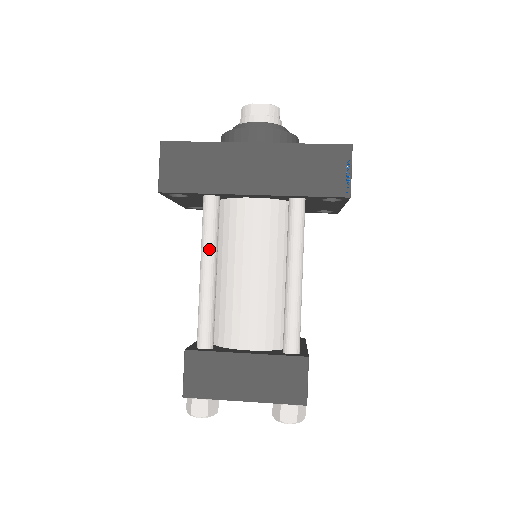
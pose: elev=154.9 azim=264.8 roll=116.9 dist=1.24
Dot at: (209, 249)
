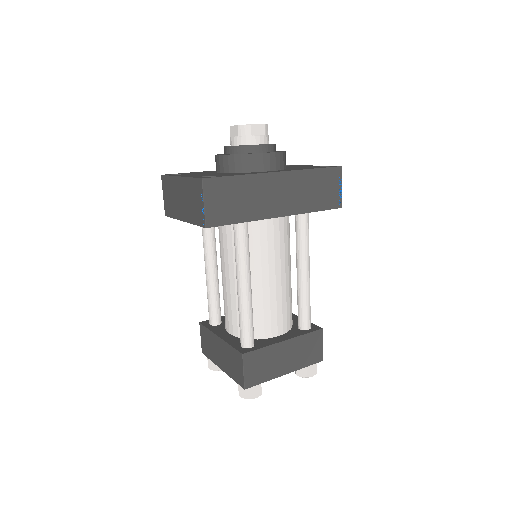
Dot at: (247, 267)
